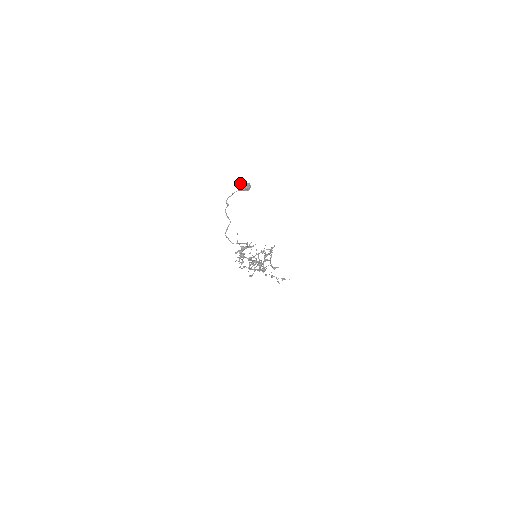
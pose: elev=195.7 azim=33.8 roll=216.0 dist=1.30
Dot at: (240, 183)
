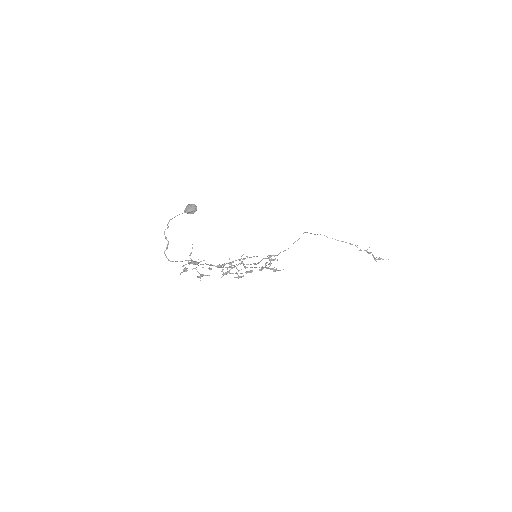
Dot at: (187, 206)
